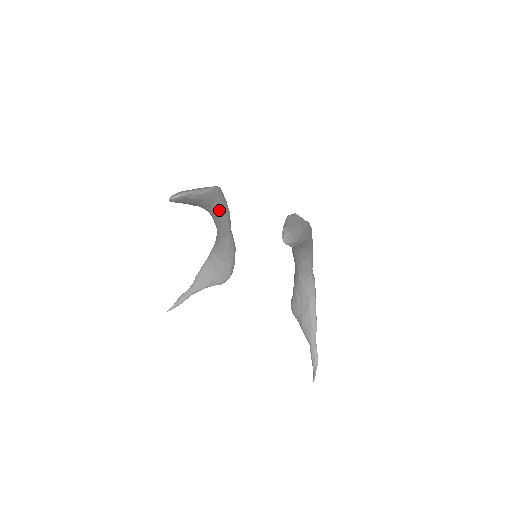
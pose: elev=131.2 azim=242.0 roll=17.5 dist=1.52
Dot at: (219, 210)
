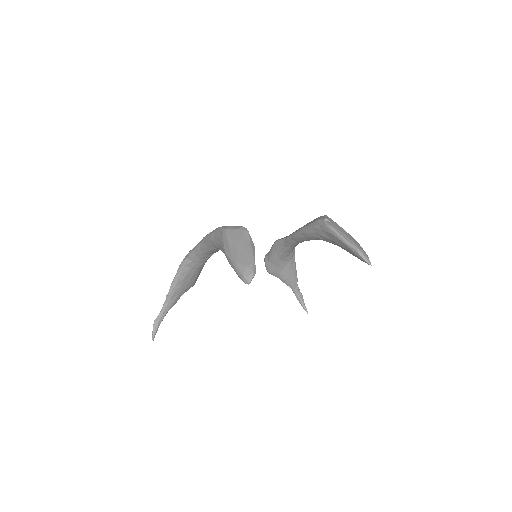
Dot at: occluded
